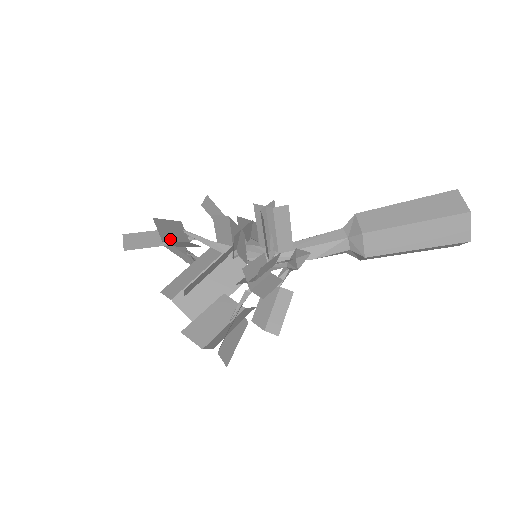
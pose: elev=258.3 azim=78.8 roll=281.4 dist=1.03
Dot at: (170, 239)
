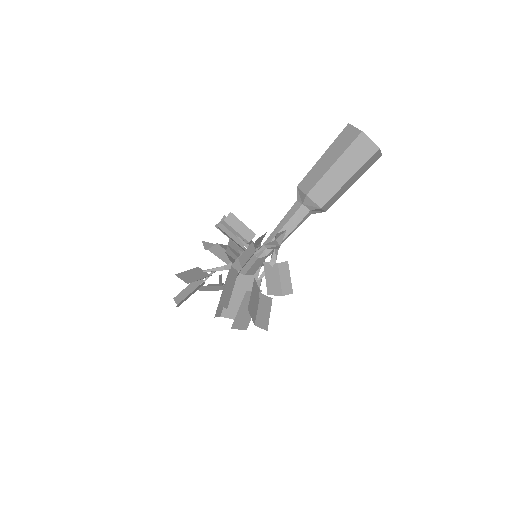
Dot at: (193, 280)
